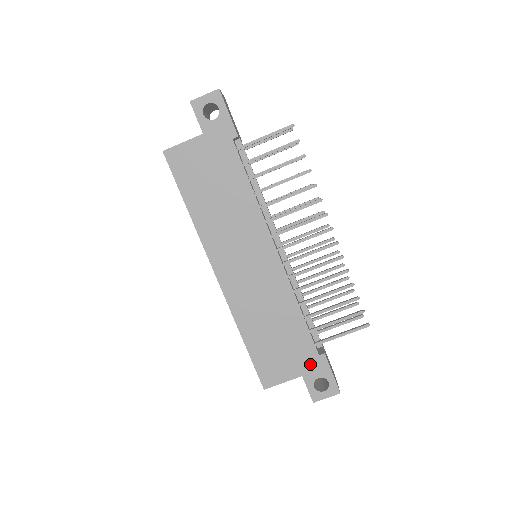
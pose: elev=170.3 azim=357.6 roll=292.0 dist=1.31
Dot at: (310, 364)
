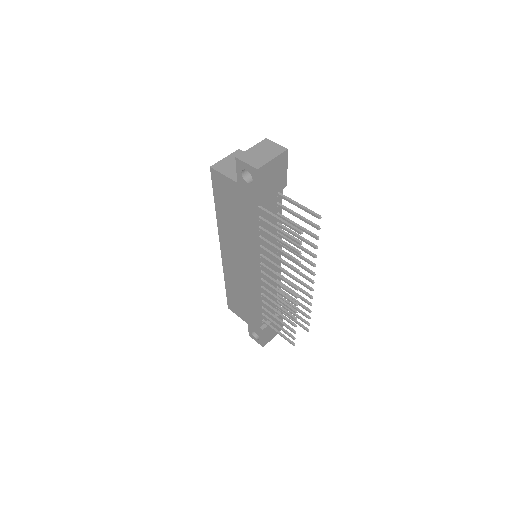
Dot at: (254, 325)
